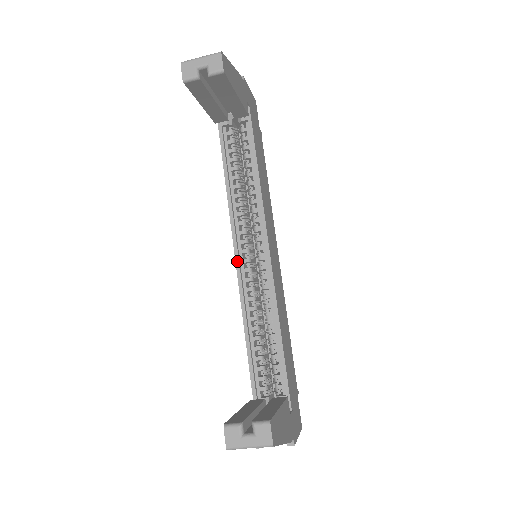
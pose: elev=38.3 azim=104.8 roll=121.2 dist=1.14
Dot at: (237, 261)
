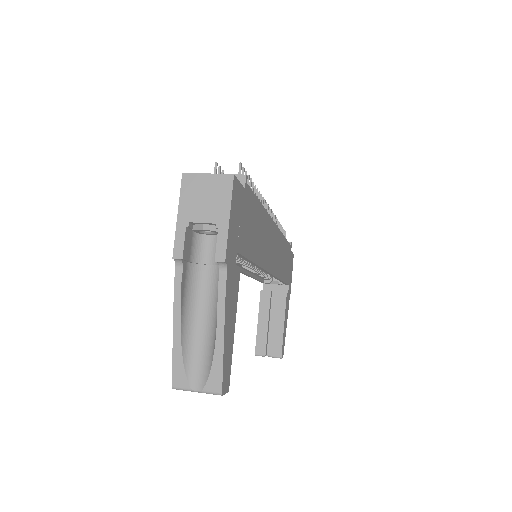
Dot at: (240, 272)
